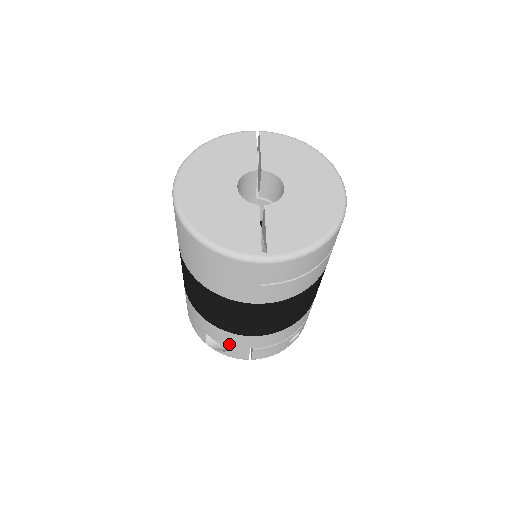
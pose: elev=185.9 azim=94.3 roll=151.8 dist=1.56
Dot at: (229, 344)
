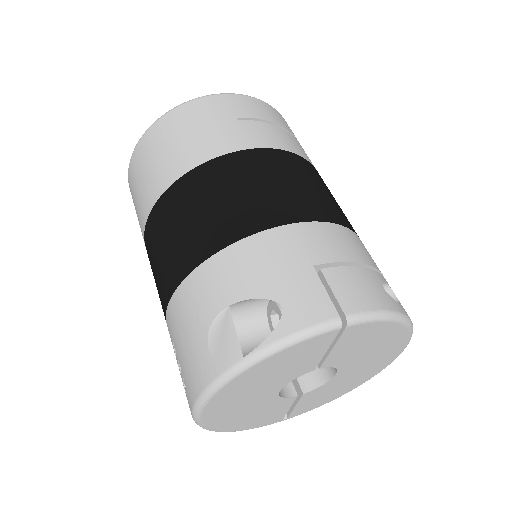
Dot at: occluded
